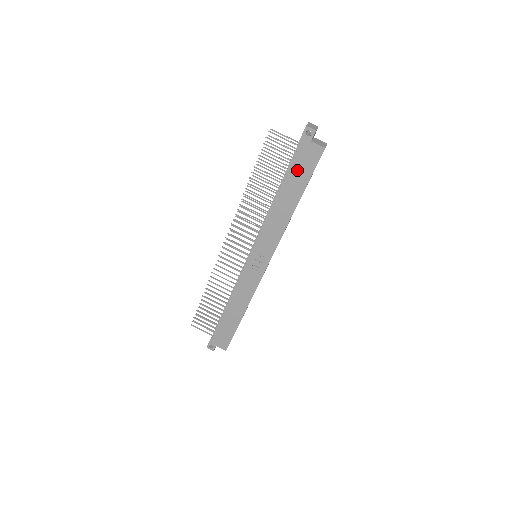
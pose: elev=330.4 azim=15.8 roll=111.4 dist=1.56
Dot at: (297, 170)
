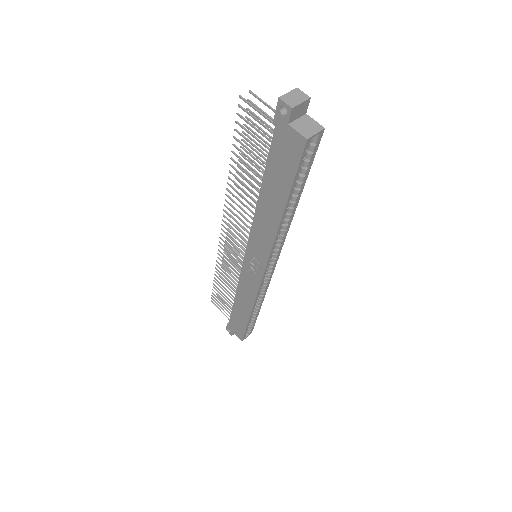
Dot at: (277, 163)
